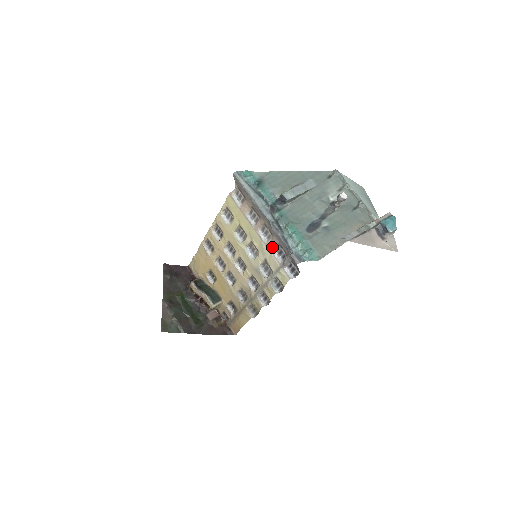
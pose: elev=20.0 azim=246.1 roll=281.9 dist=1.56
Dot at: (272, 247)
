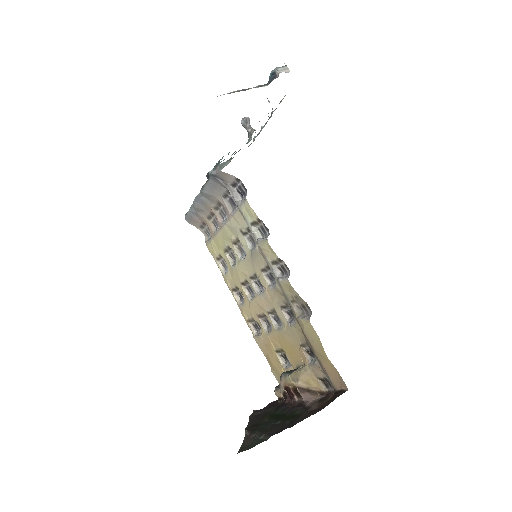
Dot at: (229, 211)
